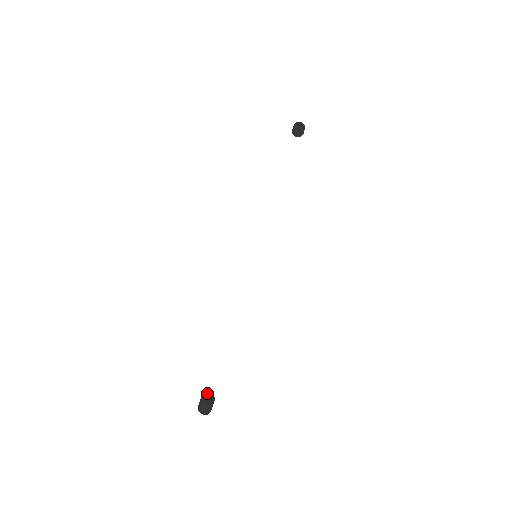
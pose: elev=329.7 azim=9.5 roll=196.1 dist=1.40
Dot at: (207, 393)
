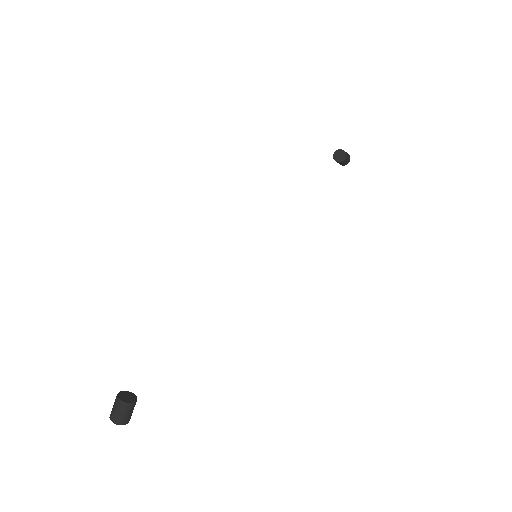
Dot at: (130, 392)
